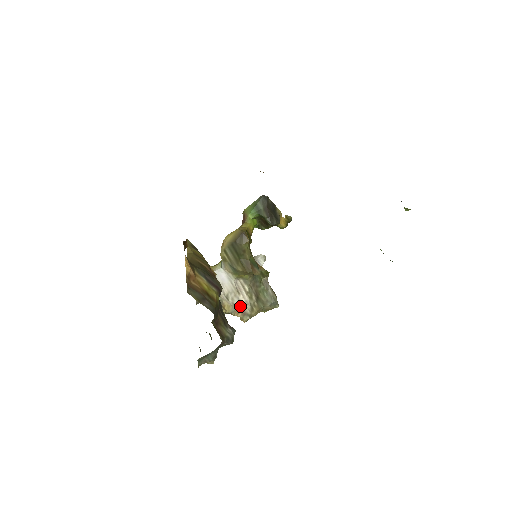
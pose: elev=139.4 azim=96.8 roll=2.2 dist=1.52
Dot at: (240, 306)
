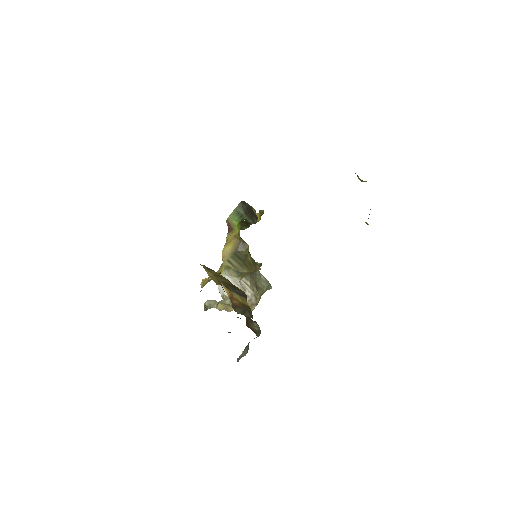
Dot at: (248, 300)
